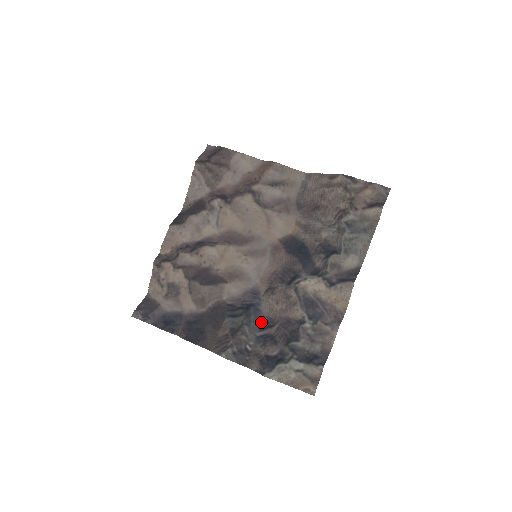
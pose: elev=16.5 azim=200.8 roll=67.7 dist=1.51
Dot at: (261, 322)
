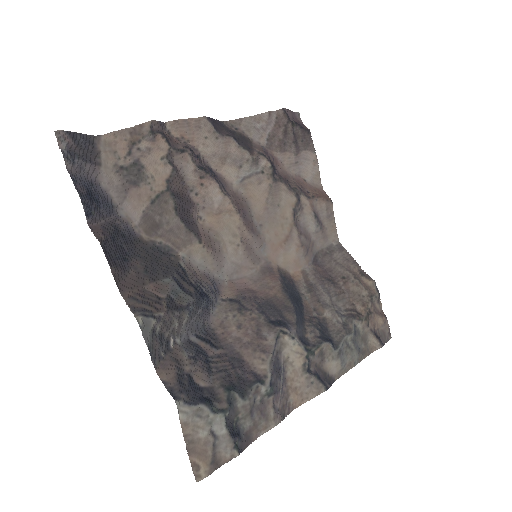
Dot at: (203, 327)
